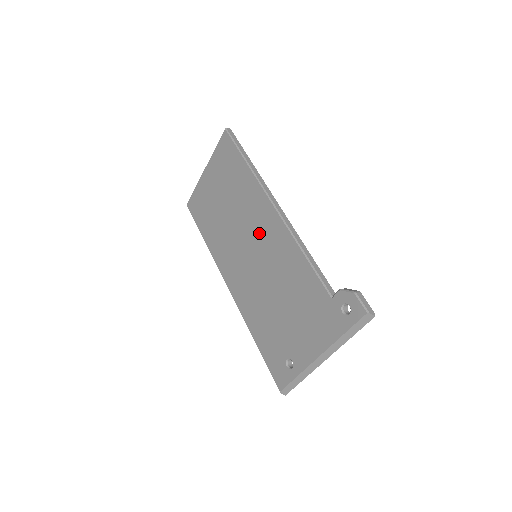
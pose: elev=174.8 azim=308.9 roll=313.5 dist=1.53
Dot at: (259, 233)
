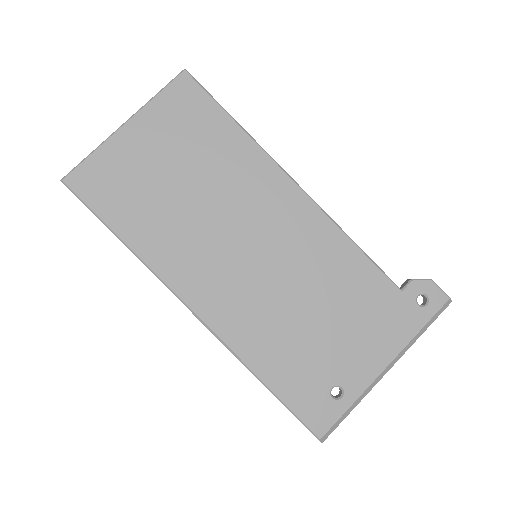
Dot at: (270, 222)
